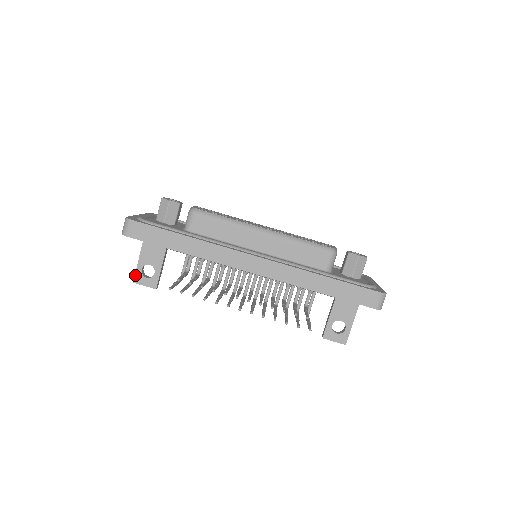
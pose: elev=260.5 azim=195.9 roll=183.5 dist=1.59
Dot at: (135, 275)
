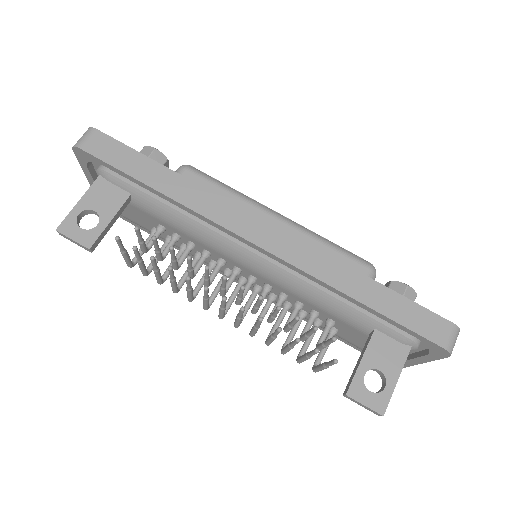
Dot at: (64, 220)
